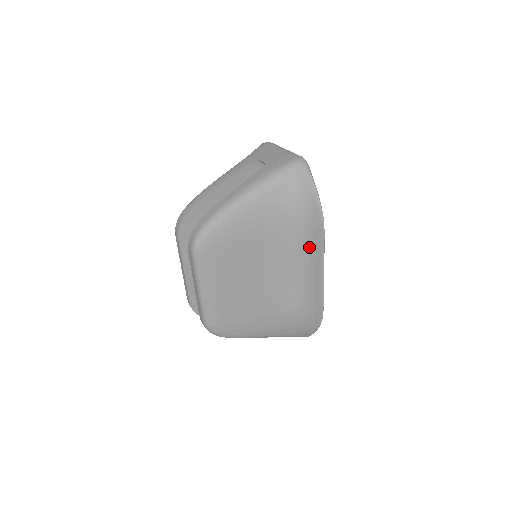
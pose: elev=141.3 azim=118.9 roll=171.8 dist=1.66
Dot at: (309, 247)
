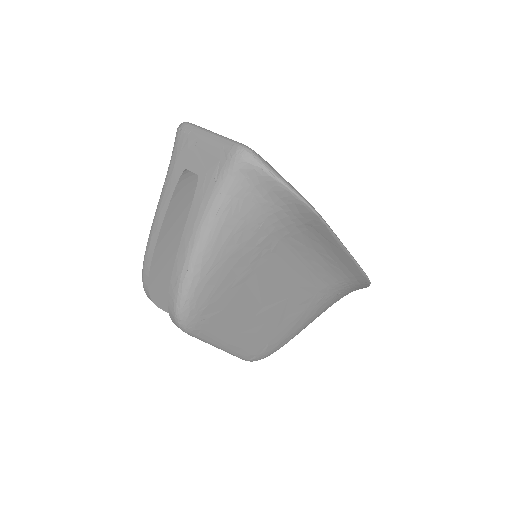
Dot at: (314, 239)
